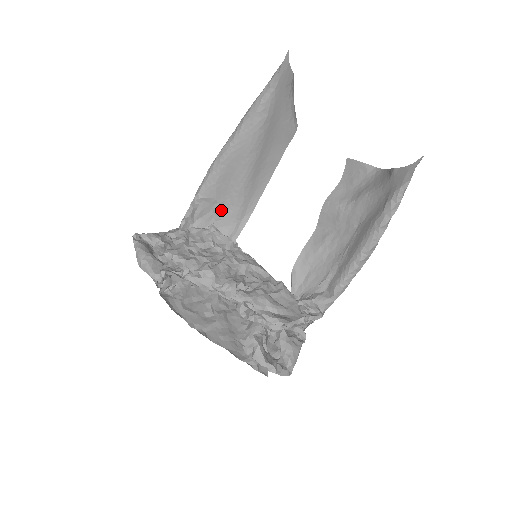
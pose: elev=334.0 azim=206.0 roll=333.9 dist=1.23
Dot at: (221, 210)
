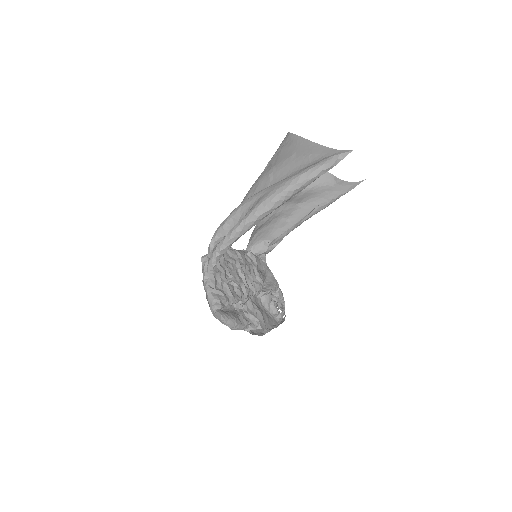
Dot at: occluded
